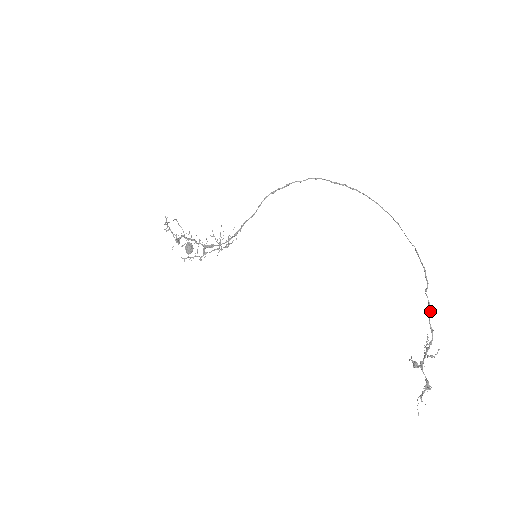
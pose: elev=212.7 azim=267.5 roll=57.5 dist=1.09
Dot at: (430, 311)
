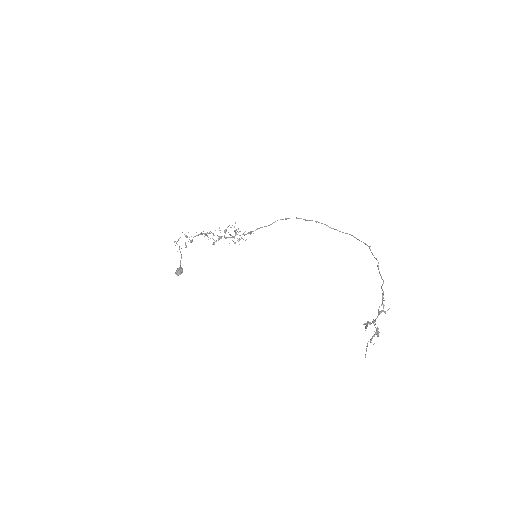
Dot at: (383, 295)
